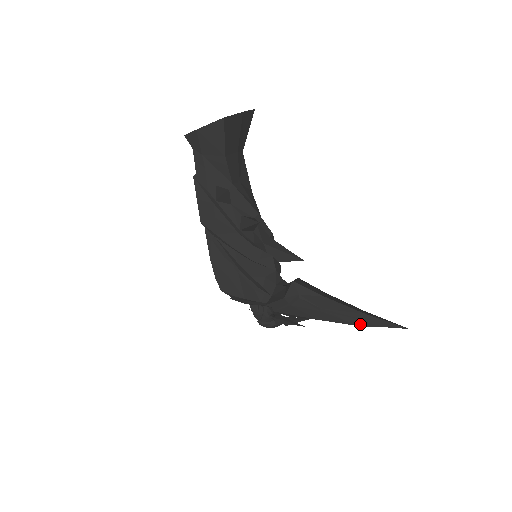
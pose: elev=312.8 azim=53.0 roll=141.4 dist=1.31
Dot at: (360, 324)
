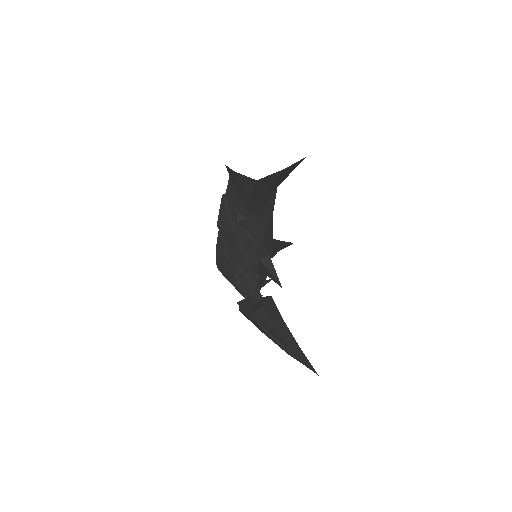
Dot at: (289, 354)
